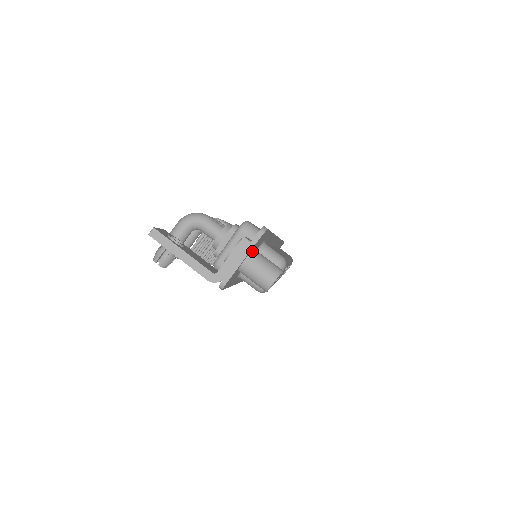
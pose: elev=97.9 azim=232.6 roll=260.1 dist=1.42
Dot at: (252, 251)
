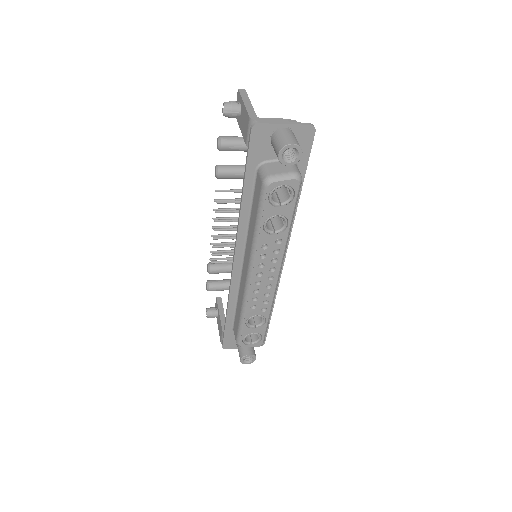
Dot at: (293, 132)
